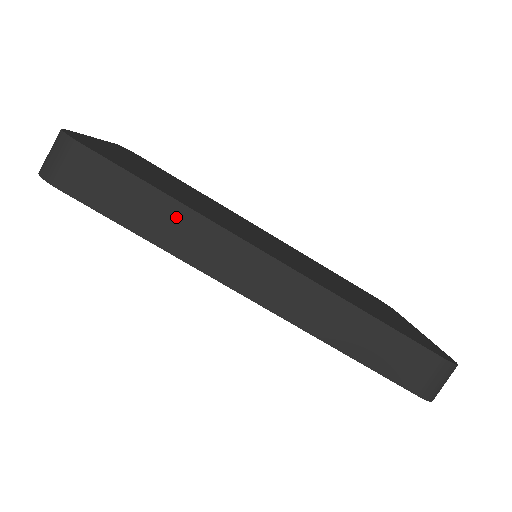
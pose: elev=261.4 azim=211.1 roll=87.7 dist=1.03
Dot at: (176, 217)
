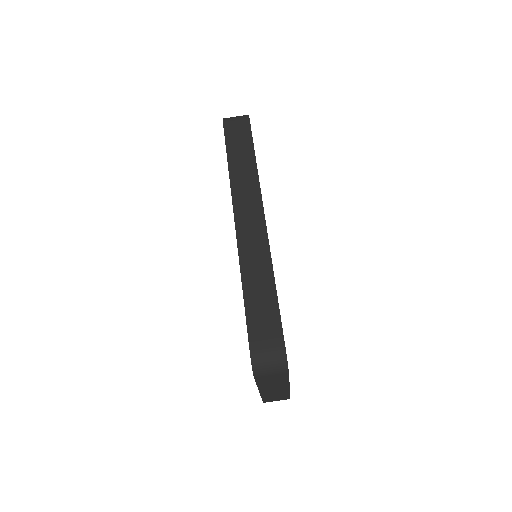
Dot at: (249, 167)
